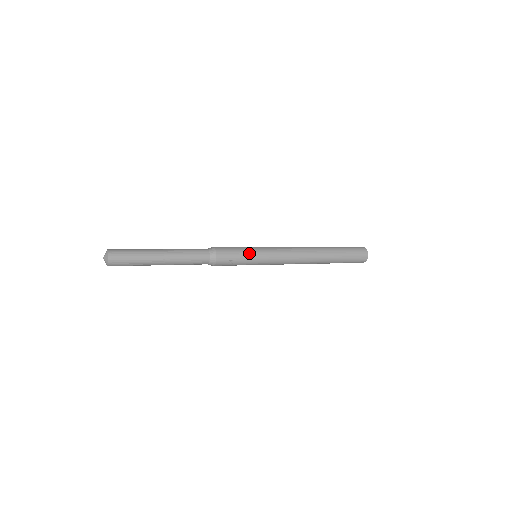
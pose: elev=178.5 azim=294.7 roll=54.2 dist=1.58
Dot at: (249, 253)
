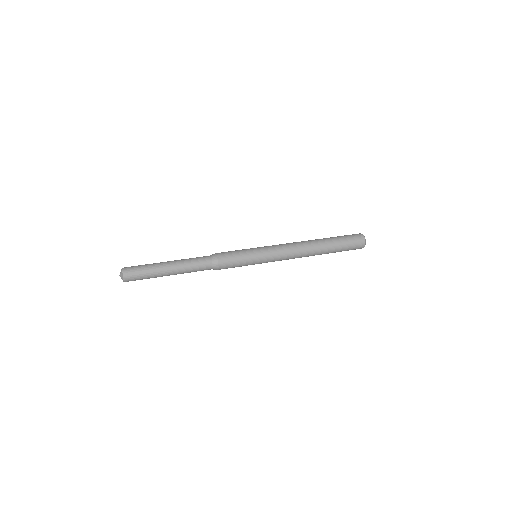
Dot at: (248, 264)
